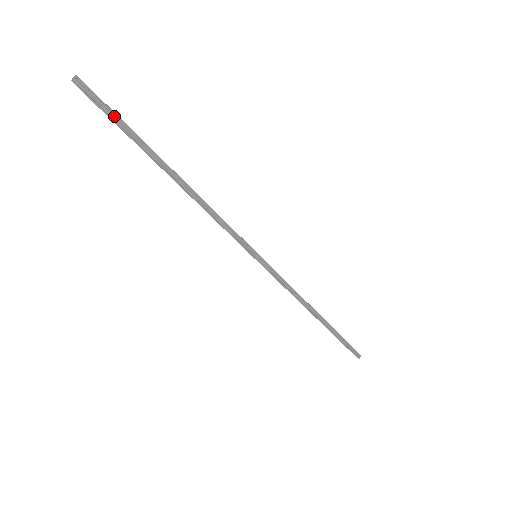
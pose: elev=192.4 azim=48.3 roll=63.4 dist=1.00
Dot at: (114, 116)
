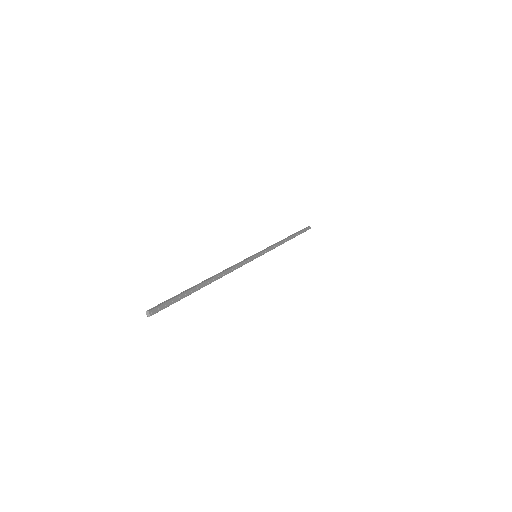
Dot at: (174, 301)
